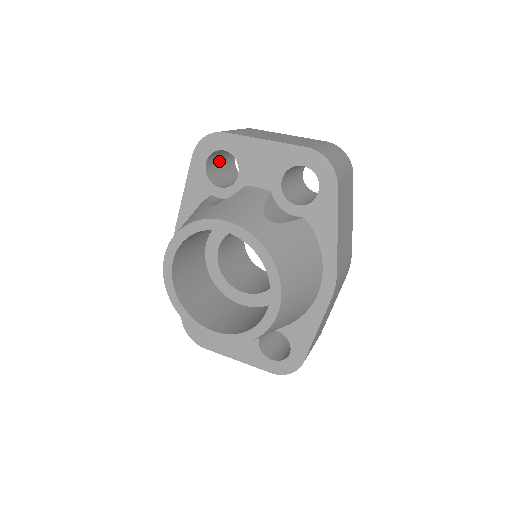
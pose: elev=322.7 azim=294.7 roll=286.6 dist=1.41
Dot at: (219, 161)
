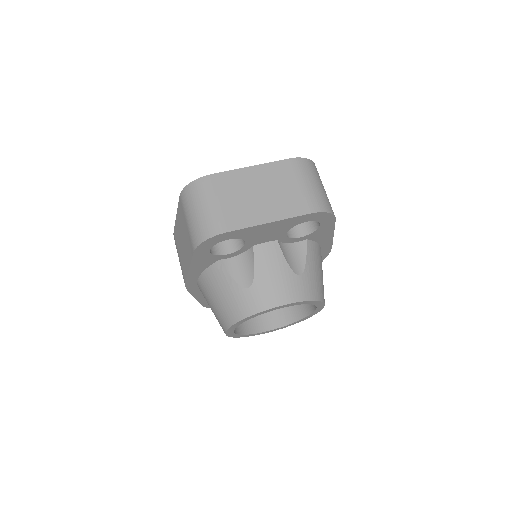
Dot at: occluded
